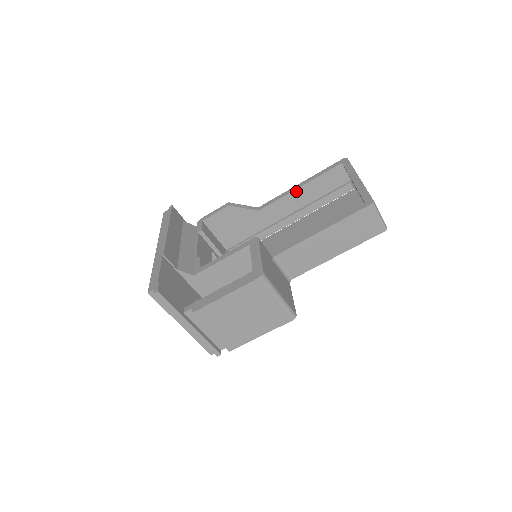
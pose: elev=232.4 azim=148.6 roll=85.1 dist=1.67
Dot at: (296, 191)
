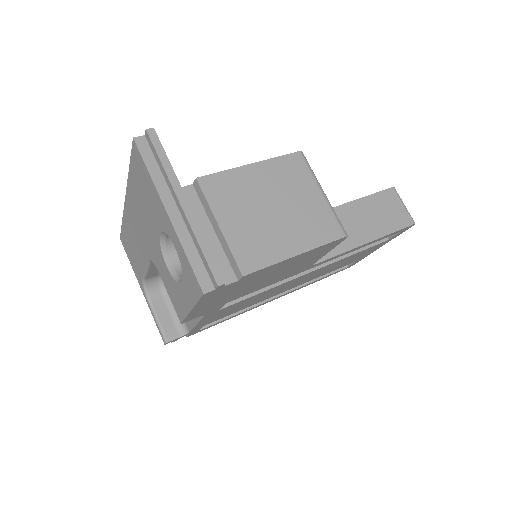
Dot at: occluded
